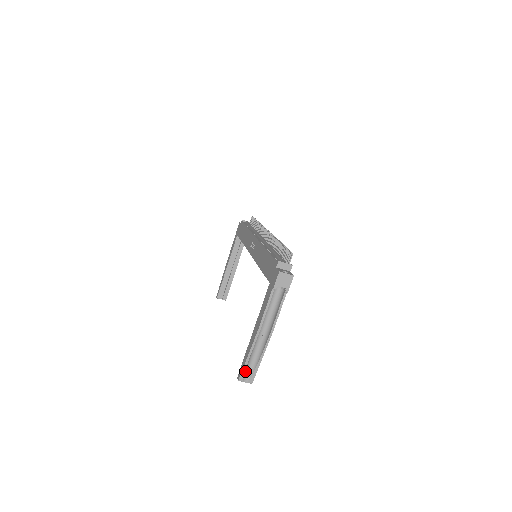
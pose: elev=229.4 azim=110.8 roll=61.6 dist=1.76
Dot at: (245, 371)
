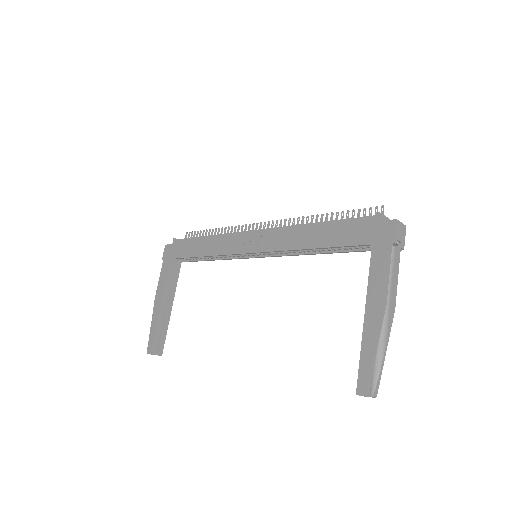
Dot at: (371, 377)
